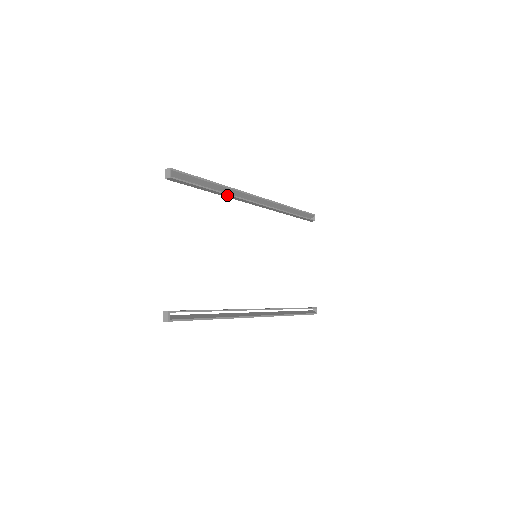
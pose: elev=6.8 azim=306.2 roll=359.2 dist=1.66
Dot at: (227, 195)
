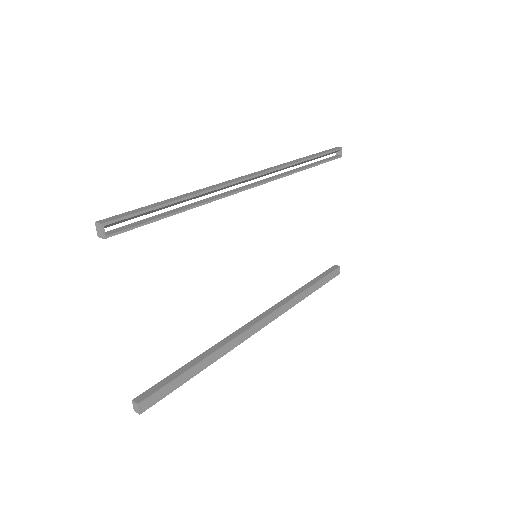
Dot at: (205, 203)
